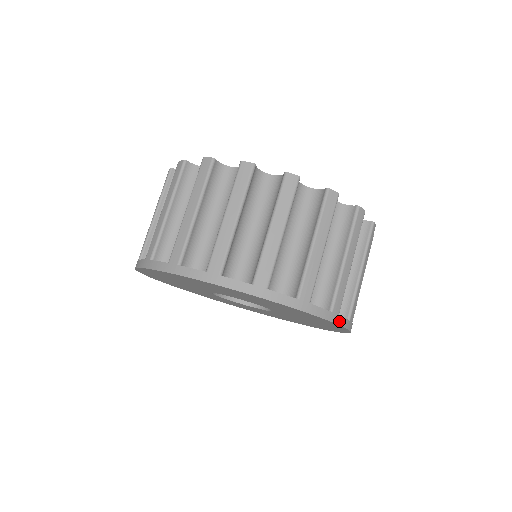
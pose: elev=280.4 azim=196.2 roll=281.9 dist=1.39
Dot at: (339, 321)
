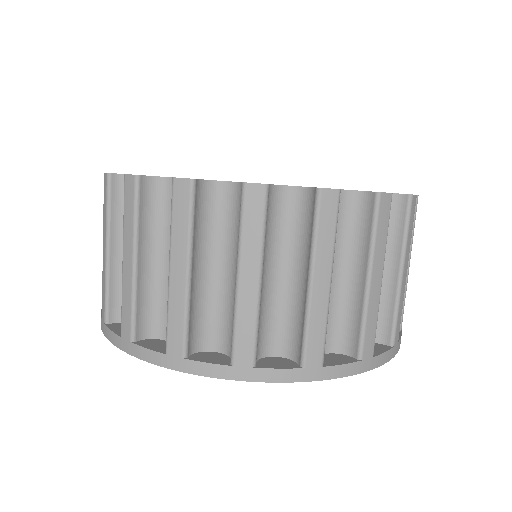
Dot at: (258, 376)
